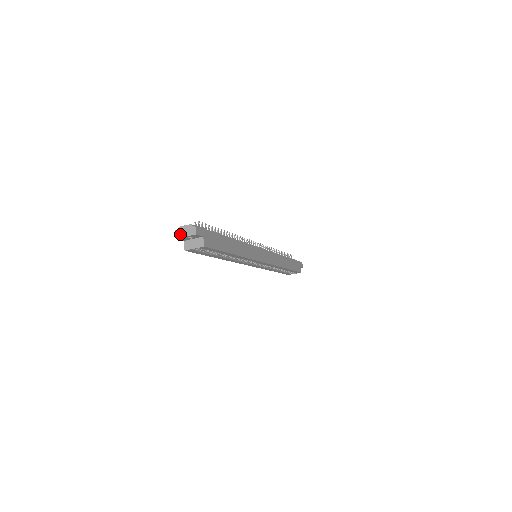
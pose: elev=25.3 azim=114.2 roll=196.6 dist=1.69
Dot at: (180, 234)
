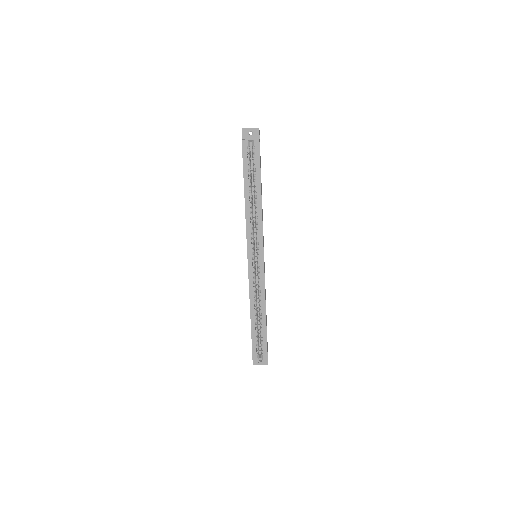
Dot at: (246, 128)
